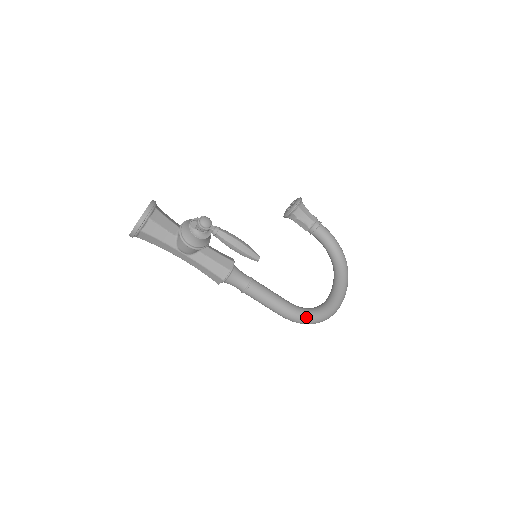
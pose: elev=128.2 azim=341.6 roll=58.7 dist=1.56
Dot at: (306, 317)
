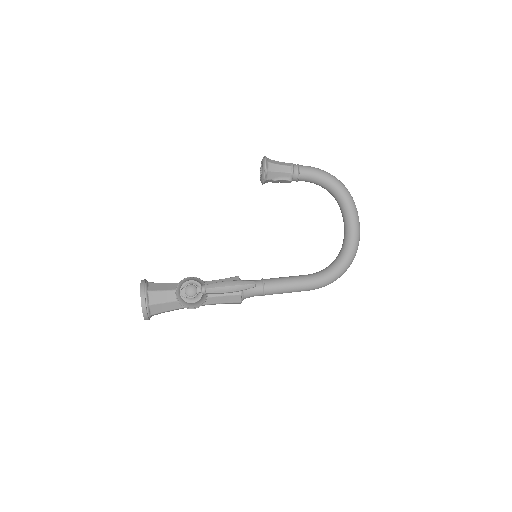
Dot at: (331, 279)
